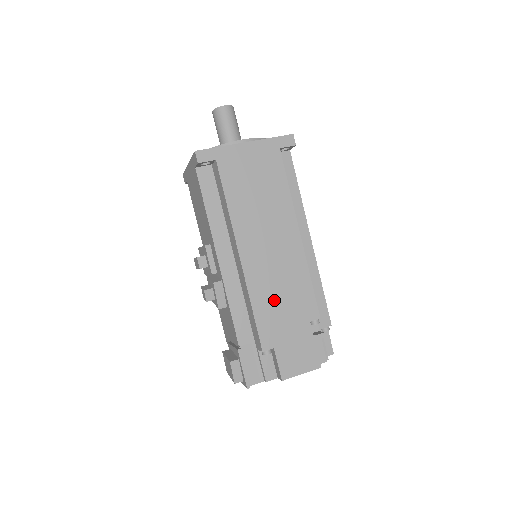
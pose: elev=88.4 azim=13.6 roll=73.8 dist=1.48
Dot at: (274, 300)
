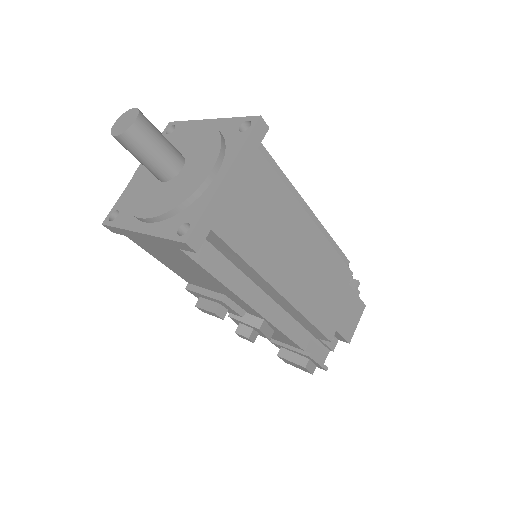
Dot at: (321, 298)
